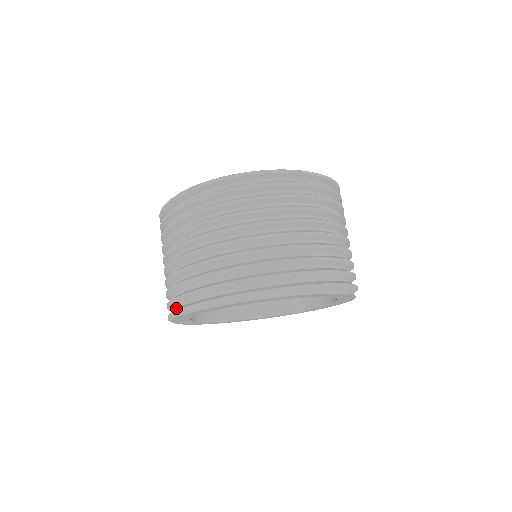
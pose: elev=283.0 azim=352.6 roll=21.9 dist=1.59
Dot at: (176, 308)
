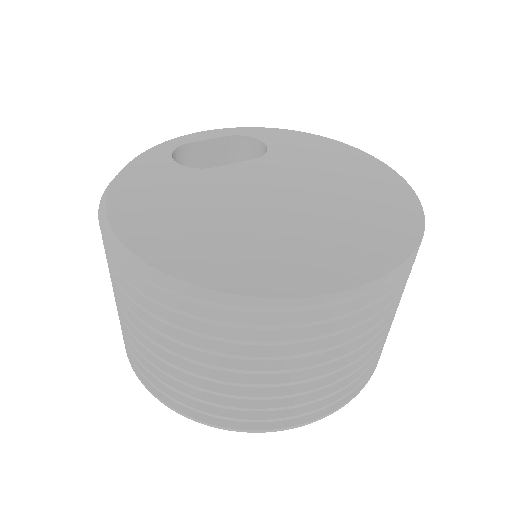
Dot at: occluded
